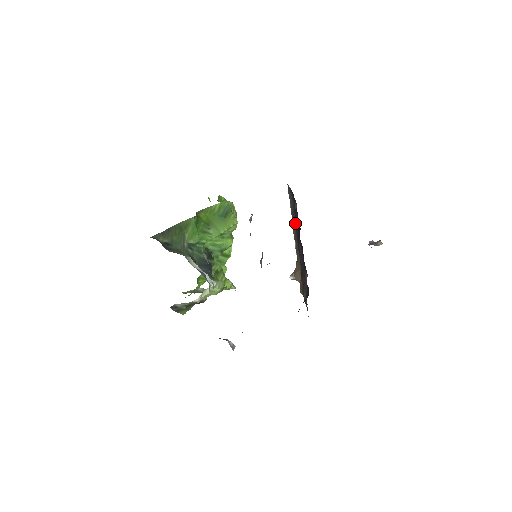
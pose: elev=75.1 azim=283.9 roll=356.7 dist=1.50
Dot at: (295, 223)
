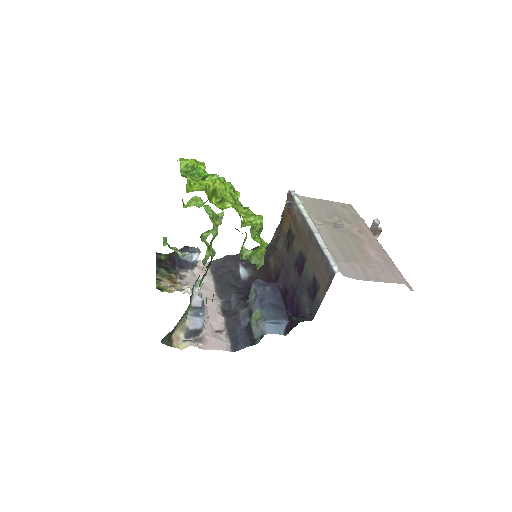
Dot at: (309, 274)
